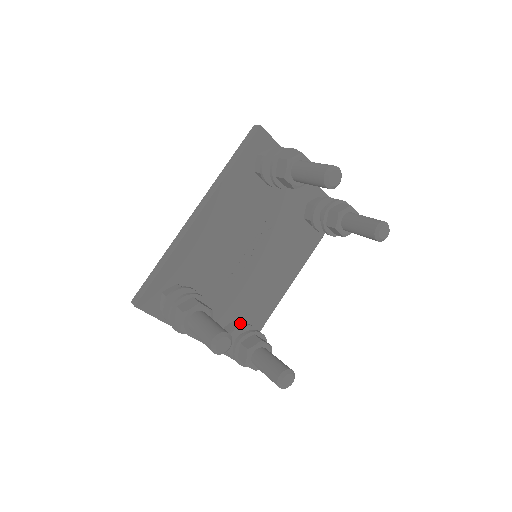
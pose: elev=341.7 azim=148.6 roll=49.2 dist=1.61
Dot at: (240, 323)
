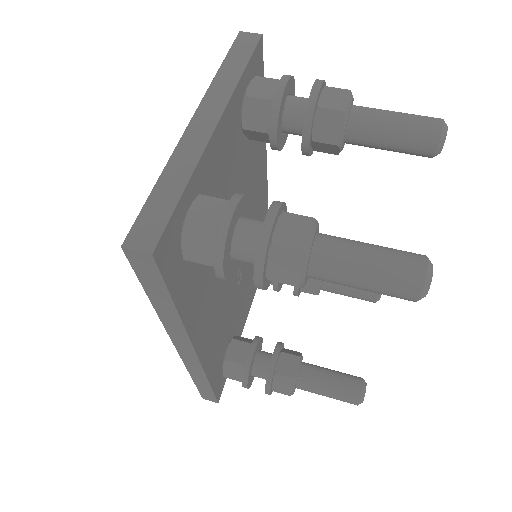
Dot at: occluded
